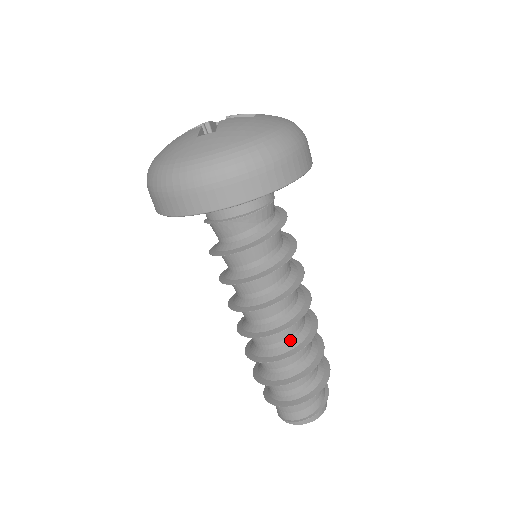
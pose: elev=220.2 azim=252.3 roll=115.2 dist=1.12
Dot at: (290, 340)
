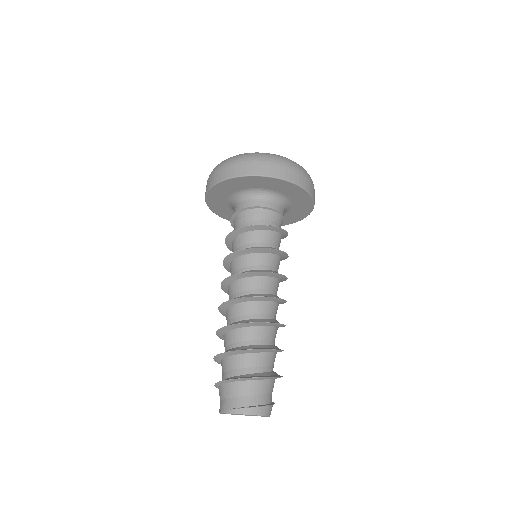
Dot at: (265, 317)
